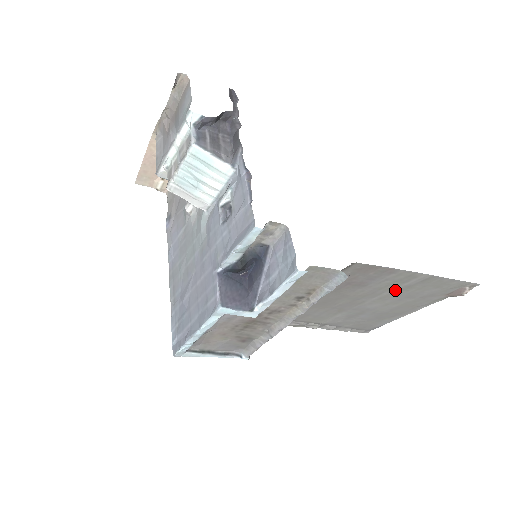
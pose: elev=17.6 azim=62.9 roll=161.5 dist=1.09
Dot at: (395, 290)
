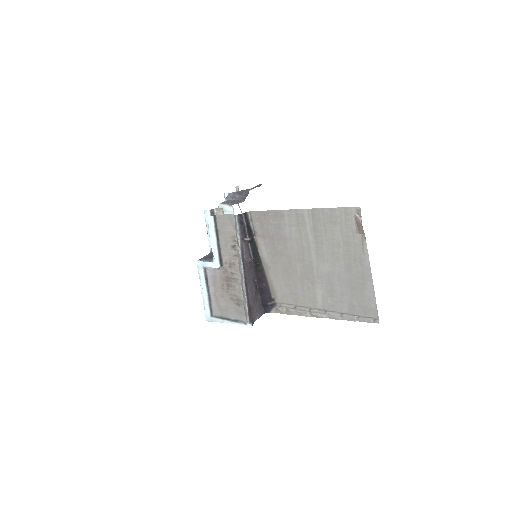
Dot at: (313, 239)
